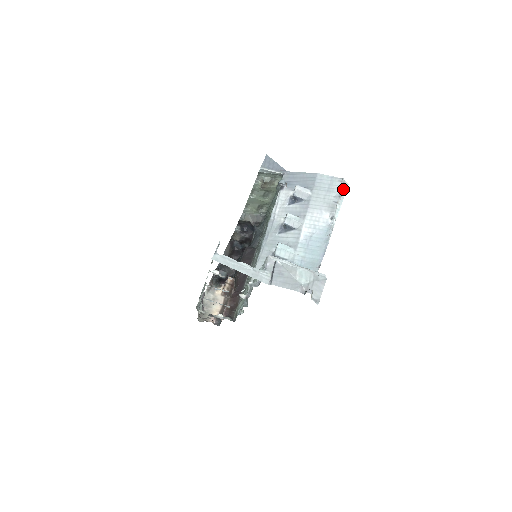
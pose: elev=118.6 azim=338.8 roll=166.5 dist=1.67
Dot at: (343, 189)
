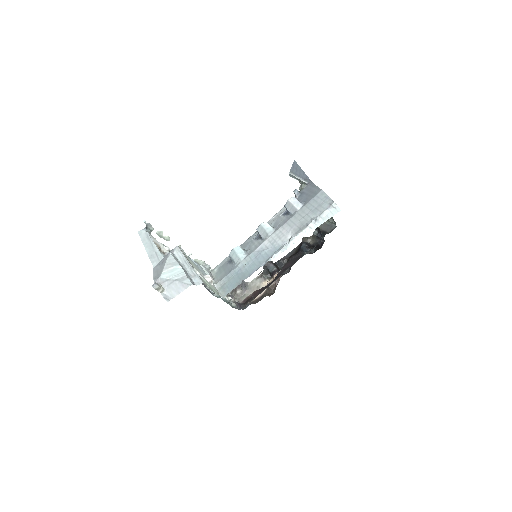
Dot at: (328, 214)
